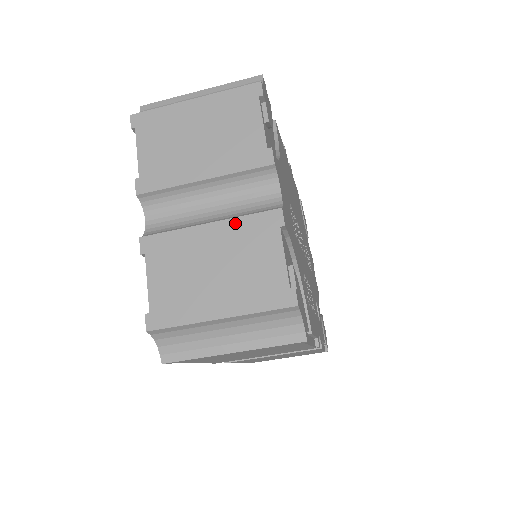
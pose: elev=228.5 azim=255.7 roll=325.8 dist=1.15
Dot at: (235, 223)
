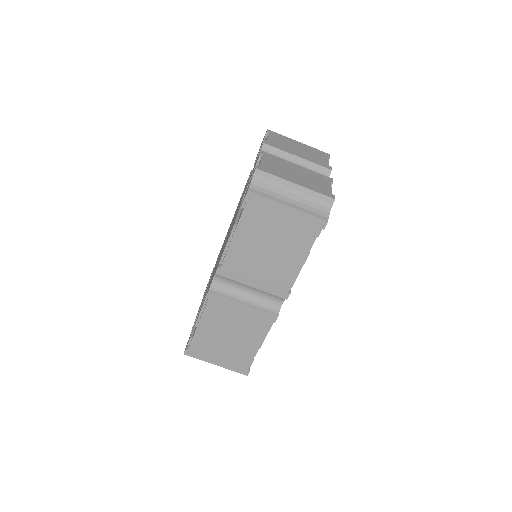
Dot at: (310, 171)
